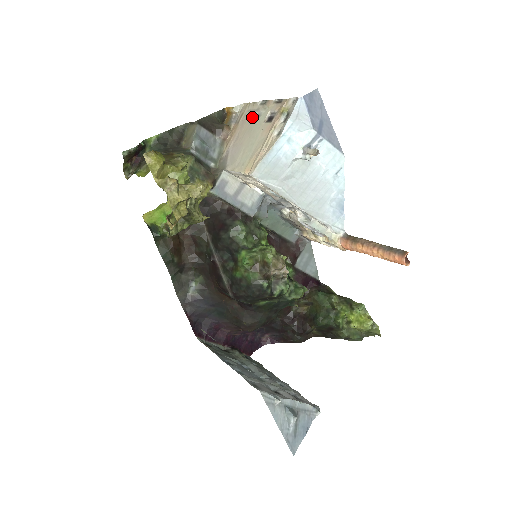
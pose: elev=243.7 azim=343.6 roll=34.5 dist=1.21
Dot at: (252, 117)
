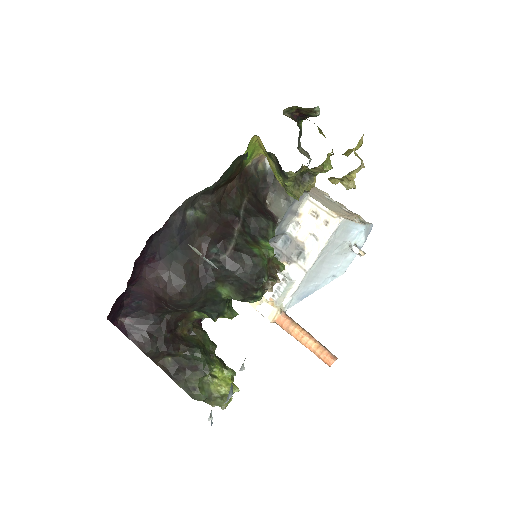
Dot at: (325, 196)
